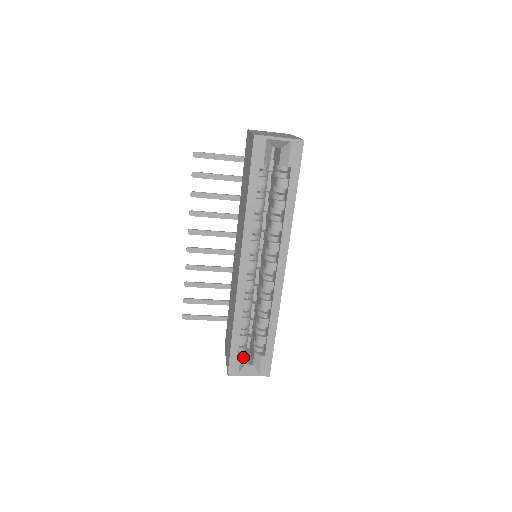
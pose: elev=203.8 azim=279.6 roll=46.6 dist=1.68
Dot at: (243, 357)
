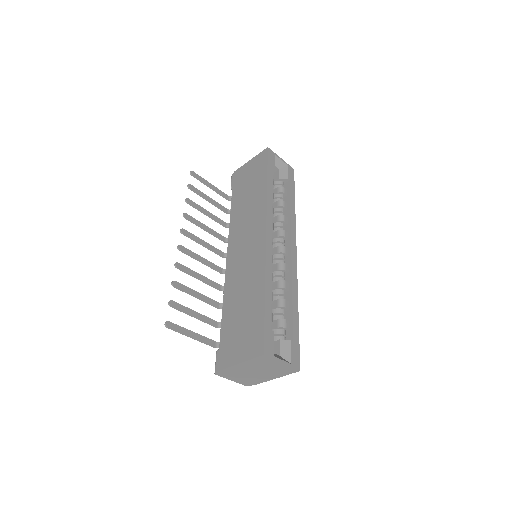
Dot at: occluded
